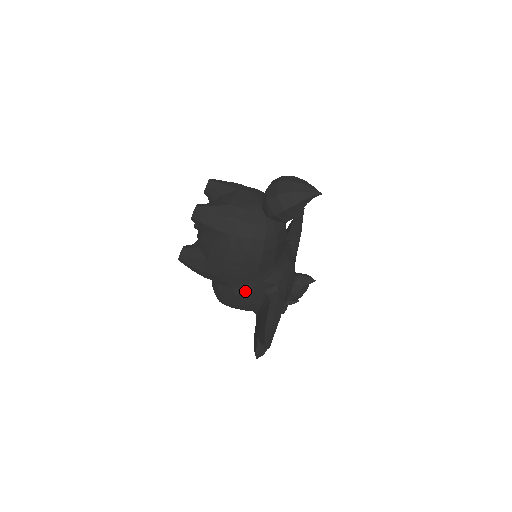
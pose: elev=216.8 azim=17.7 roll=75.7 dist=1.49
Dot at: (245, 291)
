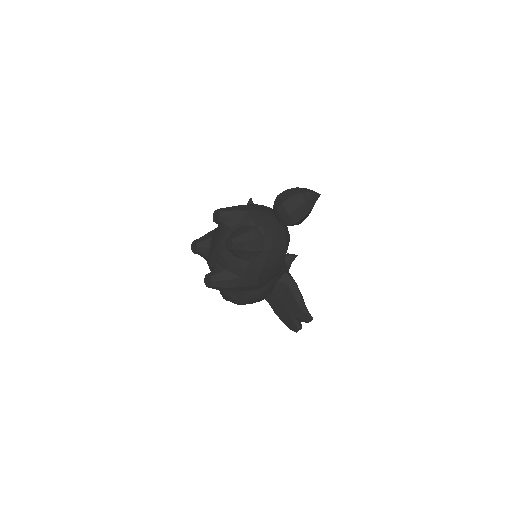
Dot at: (267, 287)
